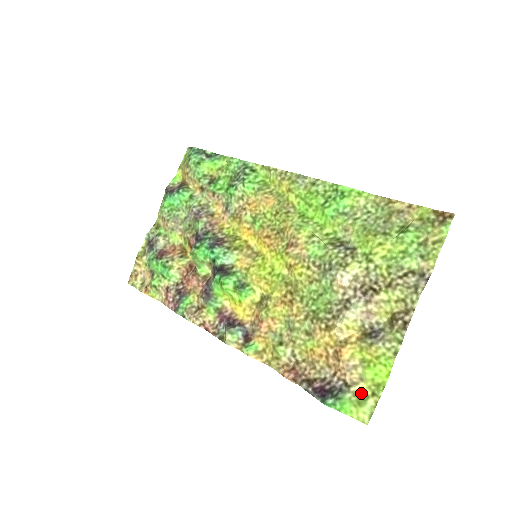
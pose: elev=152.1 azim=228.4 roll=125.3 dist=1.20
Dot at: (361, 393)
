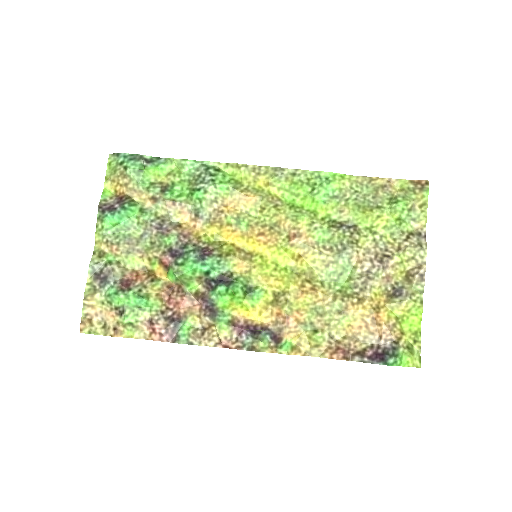
Dot at: (407, 344)
